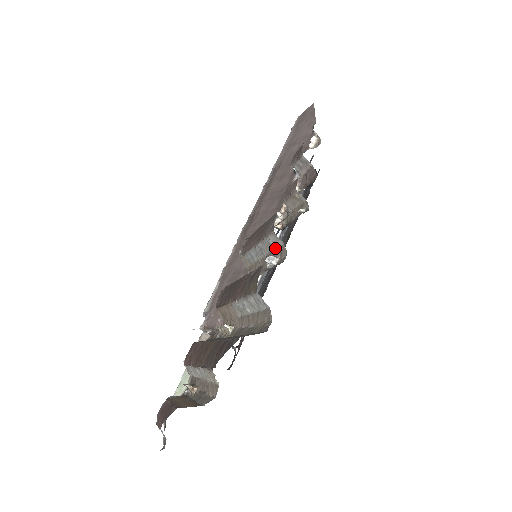
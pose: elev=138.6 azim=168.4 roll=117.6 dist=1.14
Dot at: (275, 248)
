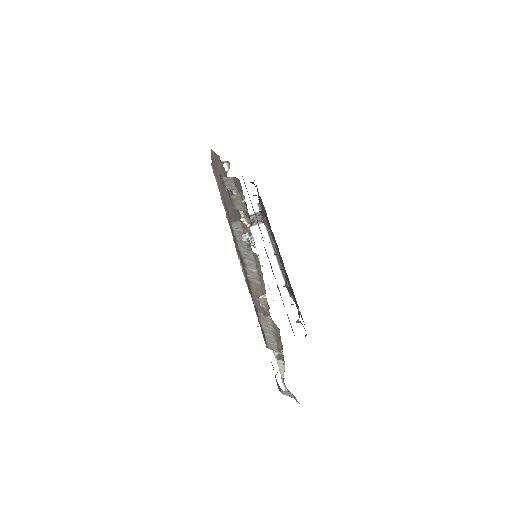
Dot at: (242, 230)
